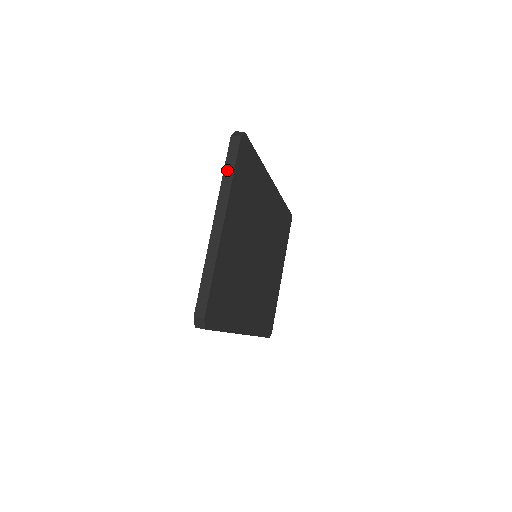
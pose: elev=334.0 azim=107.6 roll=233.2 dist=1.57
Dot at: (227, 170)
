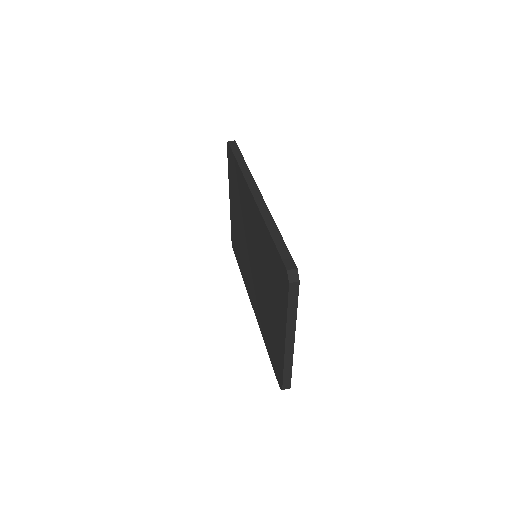
Dot at: (291, 308)
